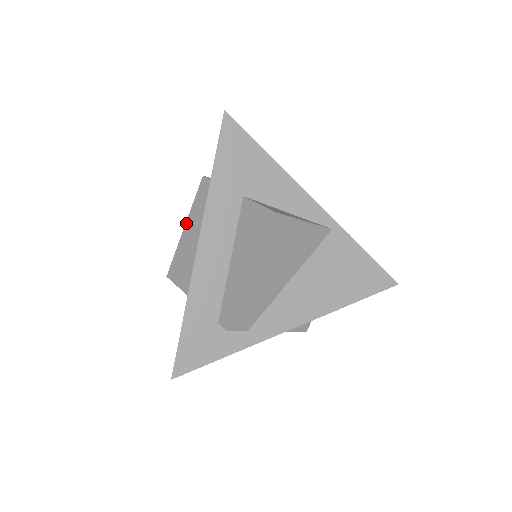
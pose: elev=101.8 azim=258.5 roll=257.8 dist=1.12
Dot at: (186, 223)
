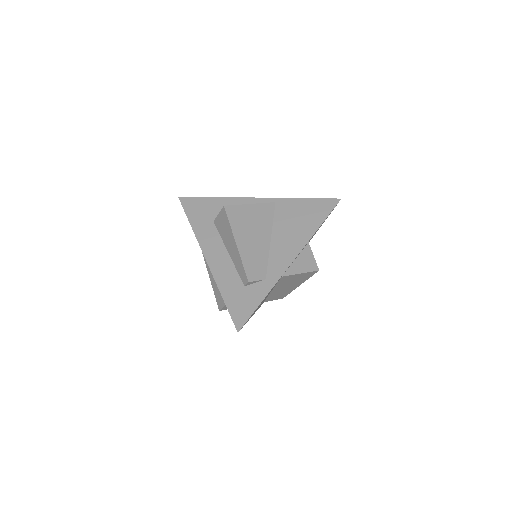
Dot at: (208, 273)
